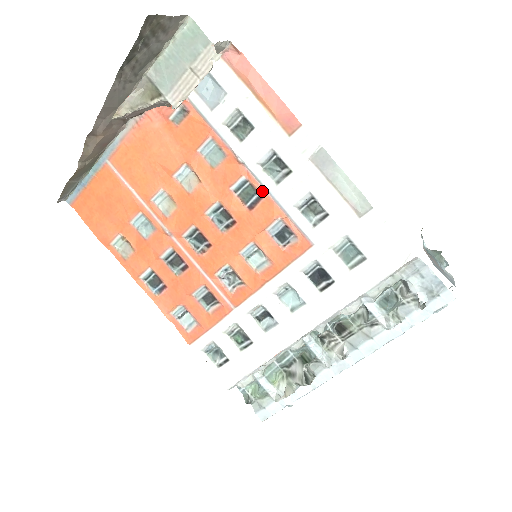
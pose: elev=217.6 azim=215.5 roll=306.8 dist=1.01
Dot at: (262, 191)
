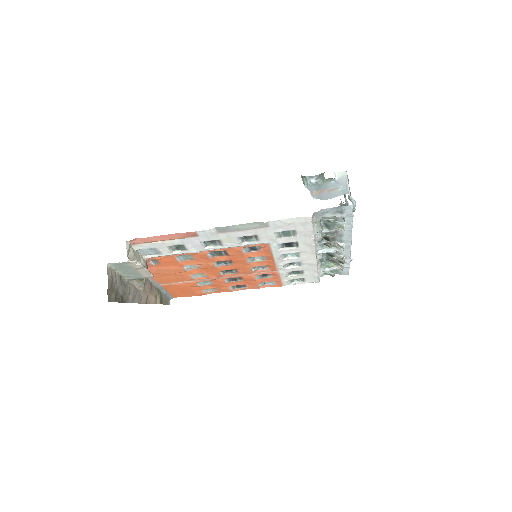
Dot at: (221, 250)
